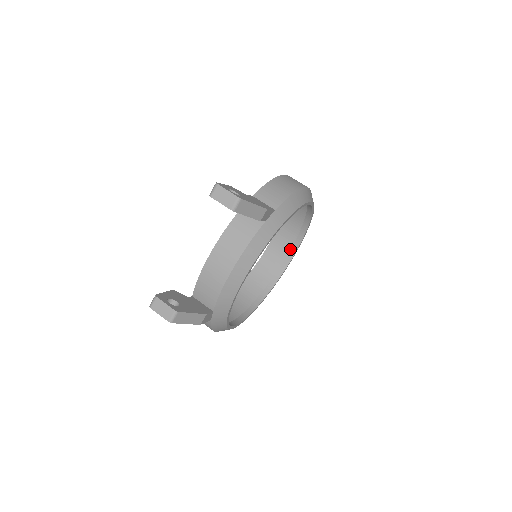
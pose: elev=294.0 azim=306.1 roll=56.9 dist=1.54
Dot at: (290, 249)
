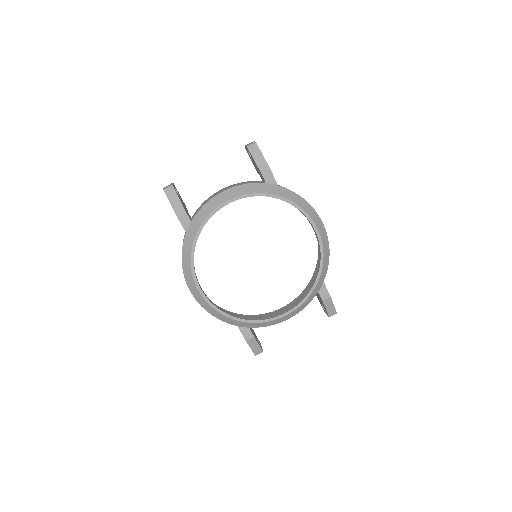
Dot at: occluded
